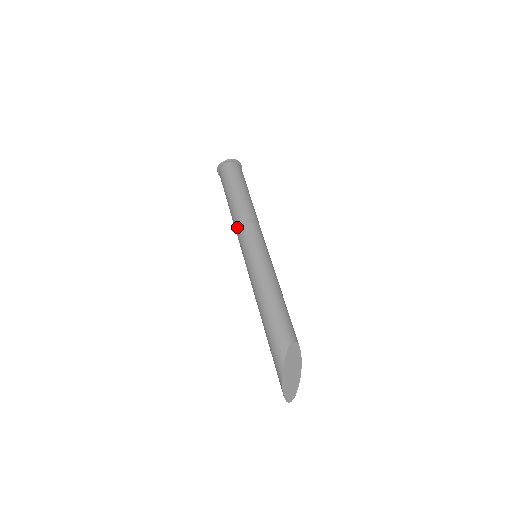
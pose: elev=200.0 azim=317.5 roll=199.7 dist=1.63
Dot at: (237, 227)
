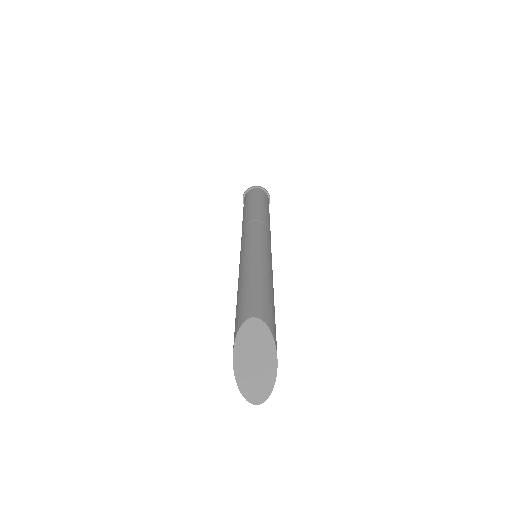
Dot at: occluded
